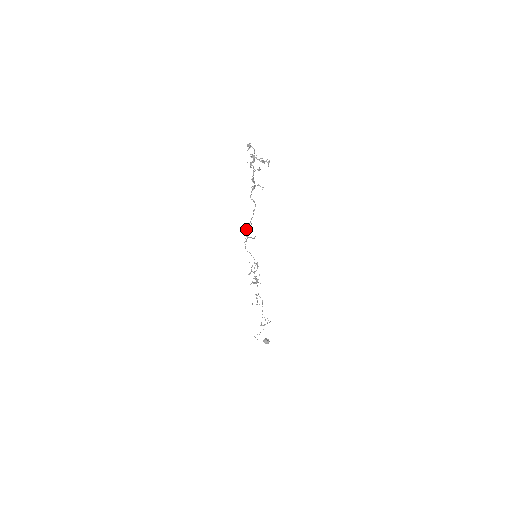
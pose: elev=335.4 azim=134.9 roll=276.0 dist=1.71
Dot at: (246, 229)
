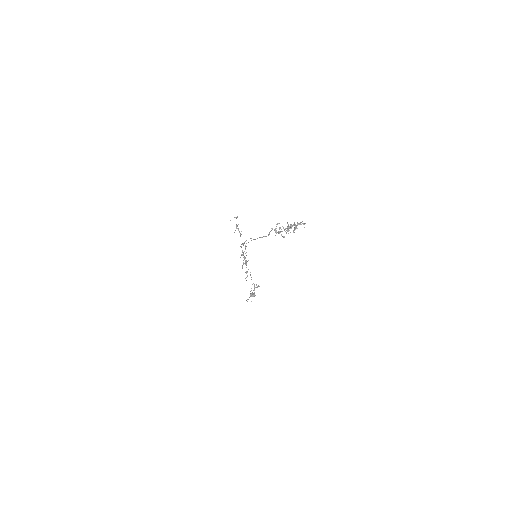
Dot at: (237, 226)
